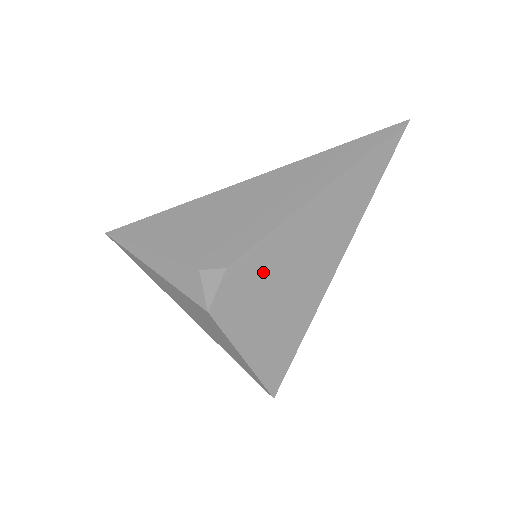
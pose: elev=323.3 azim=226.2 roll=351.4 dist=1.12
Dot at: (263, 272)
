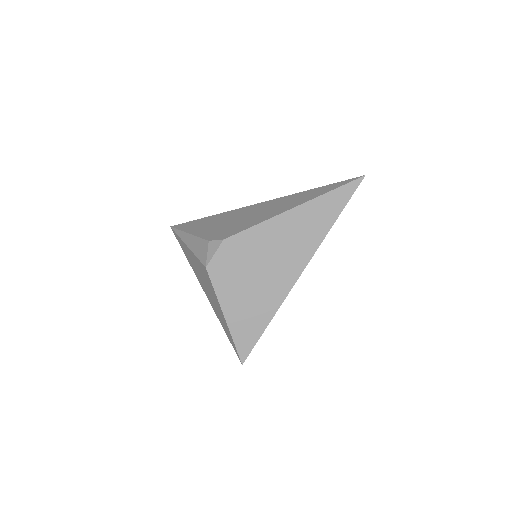
Dot at: (248, 252)
